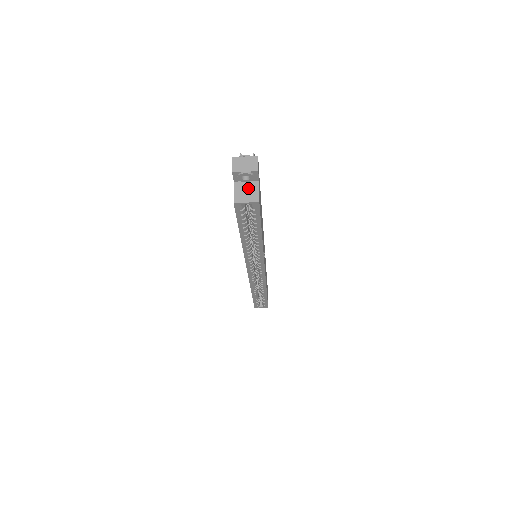
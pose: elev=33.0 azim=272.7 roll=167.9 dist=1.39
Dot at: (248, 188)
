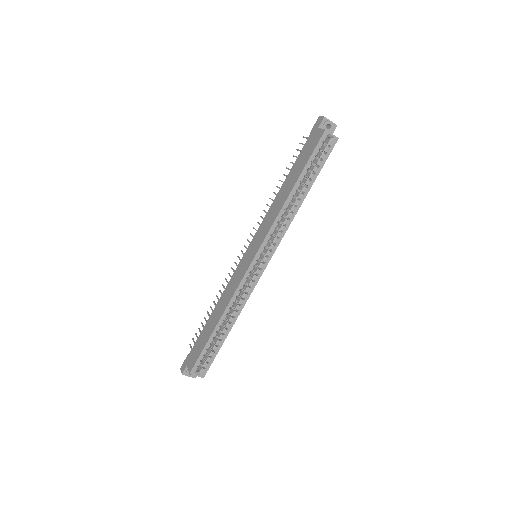
Dot at: occluded
